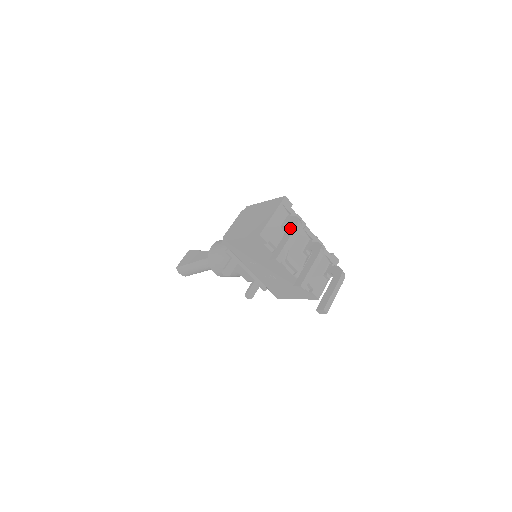
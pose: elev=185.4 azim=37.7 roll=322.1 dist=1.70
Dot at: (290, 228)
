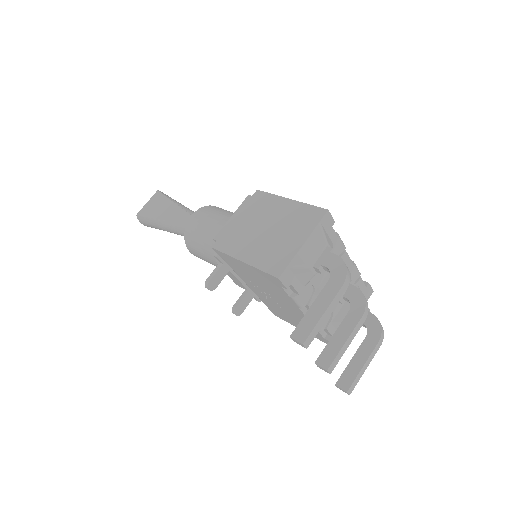
Dot at: (331, 283)
